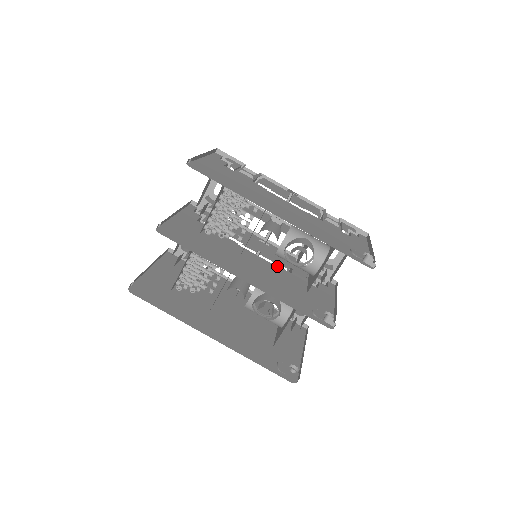
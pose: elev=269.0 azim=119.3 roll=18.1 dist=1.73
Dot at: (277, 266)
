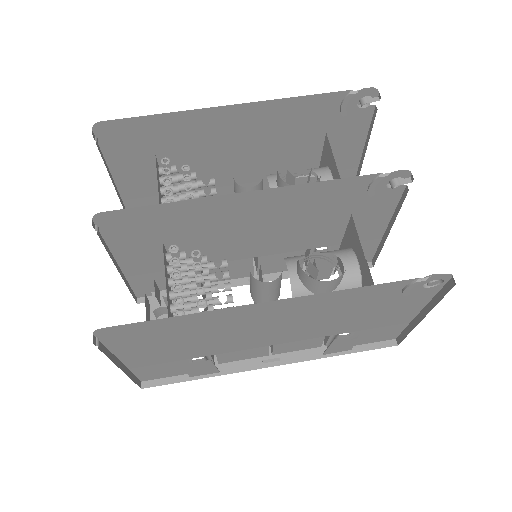
Dot at: occluded
